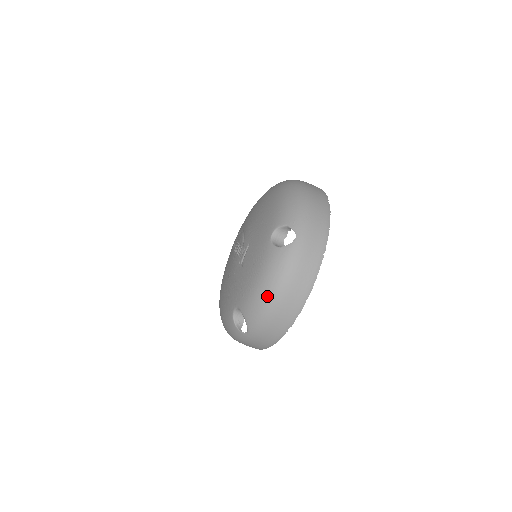
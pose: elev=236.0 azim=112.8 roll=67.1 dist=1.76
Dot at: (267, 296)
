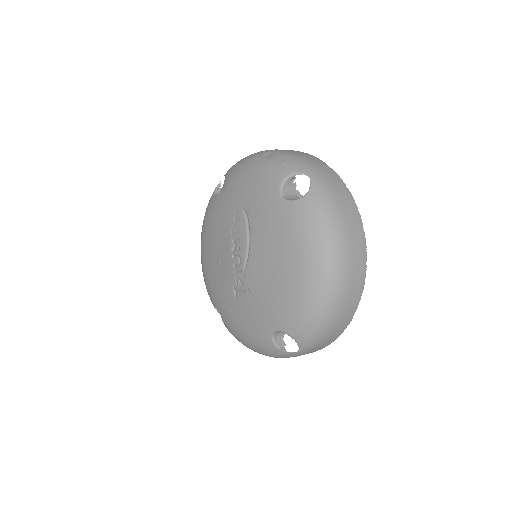
Dot at: occluded
